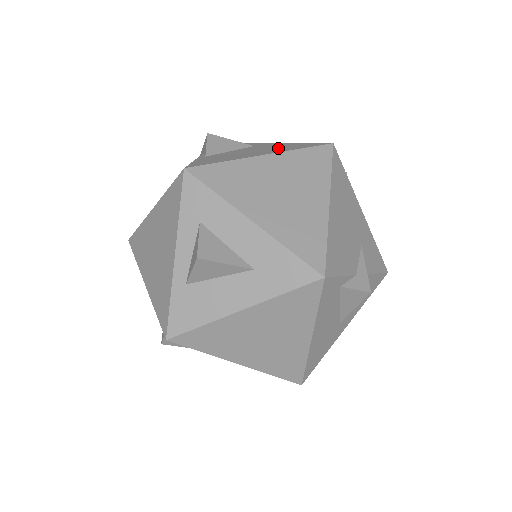
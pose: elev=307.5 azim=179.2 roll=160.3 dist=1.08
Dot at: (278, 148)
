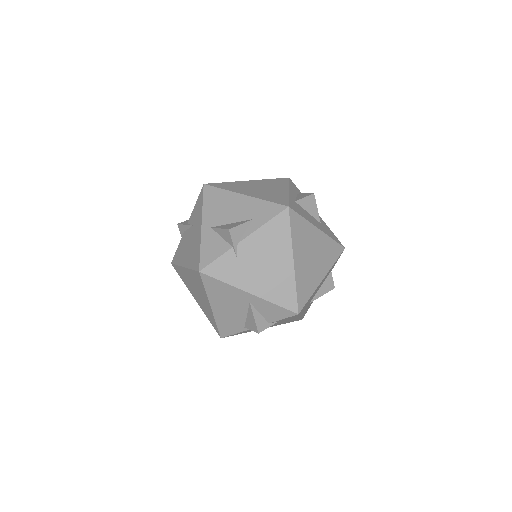
Dot at: occluded
